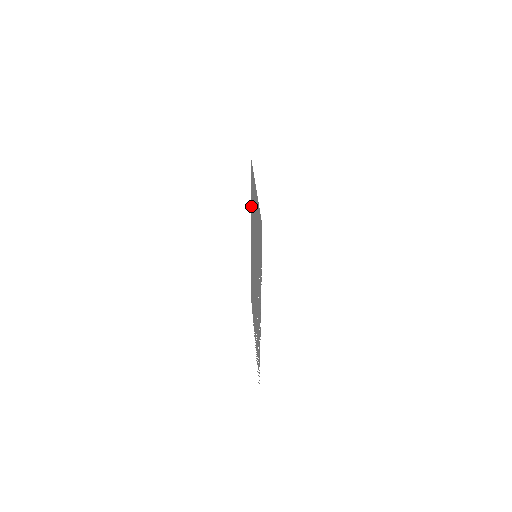
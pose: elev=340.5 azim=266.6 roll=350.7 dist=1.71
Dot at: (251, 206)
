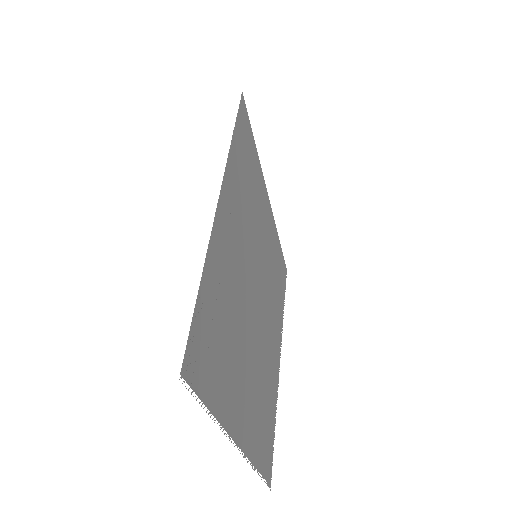
Dot at: (280, 310)
